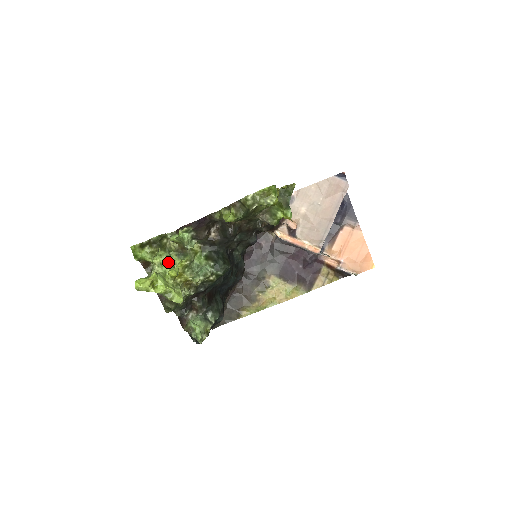
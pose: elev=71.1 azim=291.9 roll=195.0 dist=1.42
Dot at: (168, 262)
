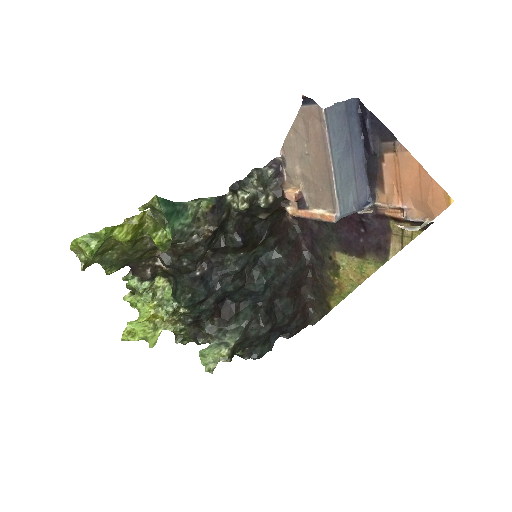
Dot at: (146, 305)
